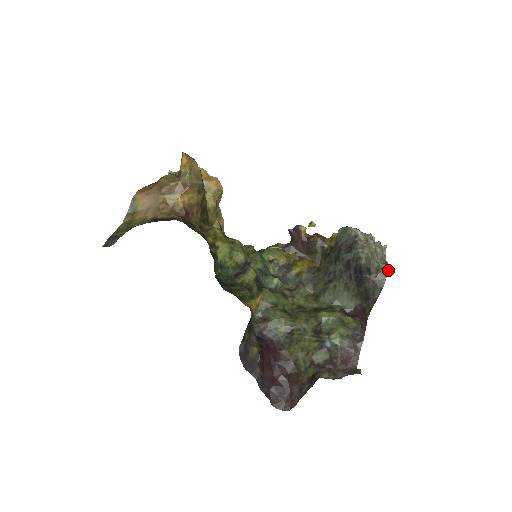
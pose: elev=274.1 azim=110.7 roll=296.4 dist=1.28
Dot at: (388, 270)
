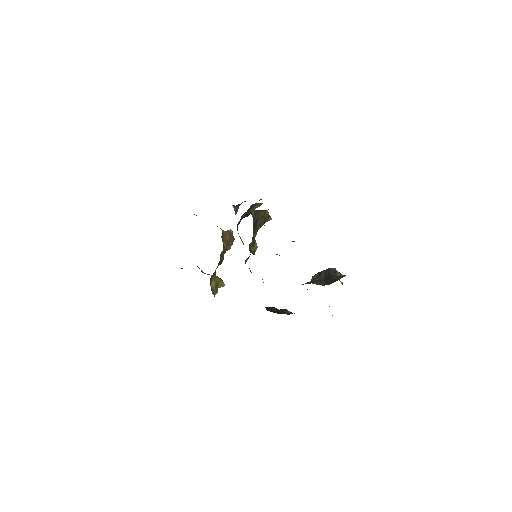
Dot at: occluded
